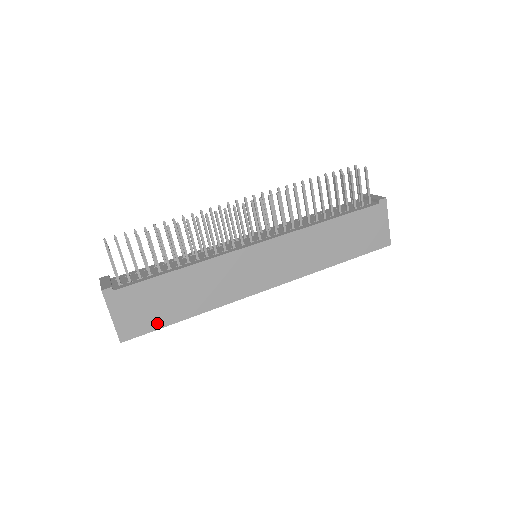
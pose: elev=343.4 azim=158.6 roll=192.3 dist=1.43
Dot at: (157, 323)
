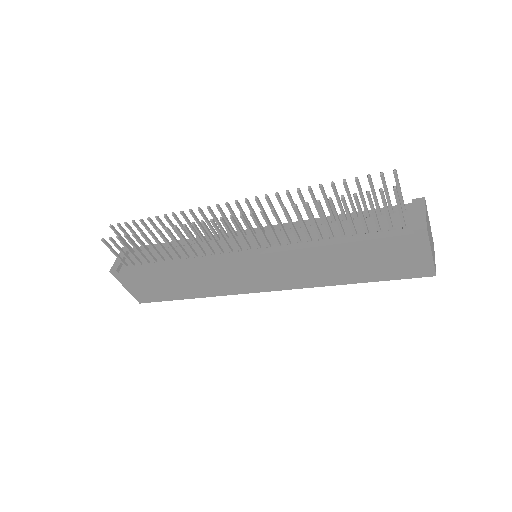
Dot at: (164, 297)
